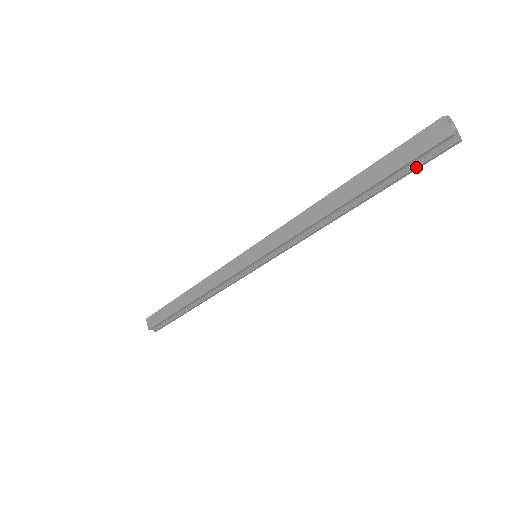
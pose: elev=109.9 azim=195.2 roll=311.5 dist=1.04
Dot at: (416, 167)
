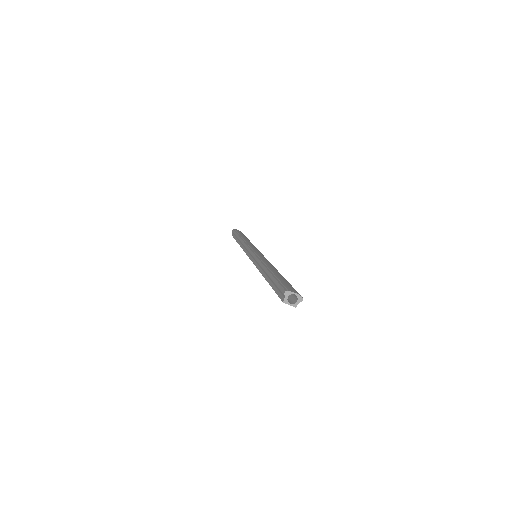
Dot at: occluded
